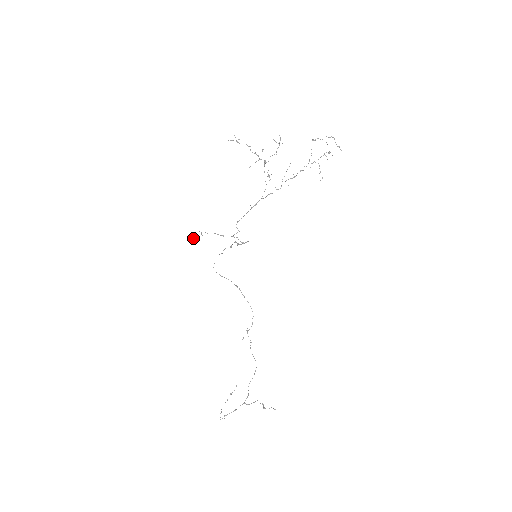
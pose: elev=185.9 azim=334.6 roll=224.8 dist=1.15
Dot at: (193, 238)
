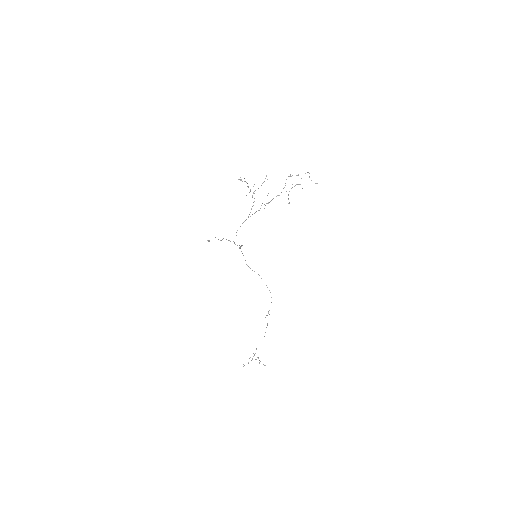
Dot at: (209, 241)
